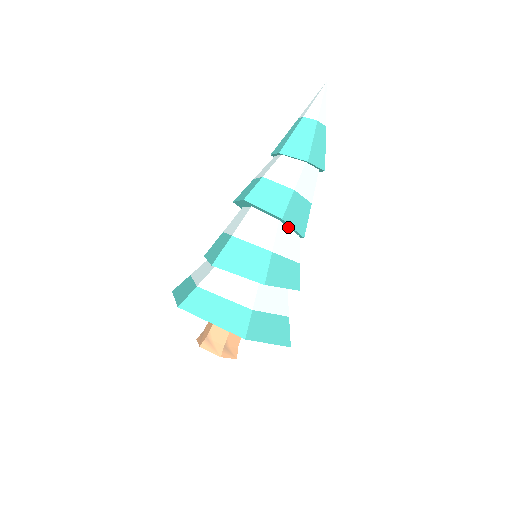
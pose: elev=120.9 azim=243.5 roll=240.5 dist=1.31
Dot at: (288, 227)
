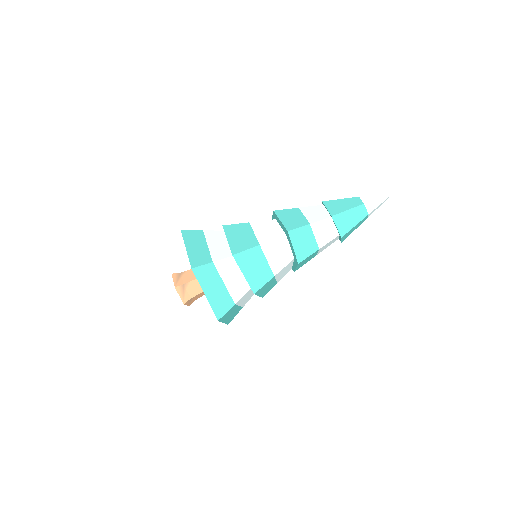
Dot at: (293, 262)
